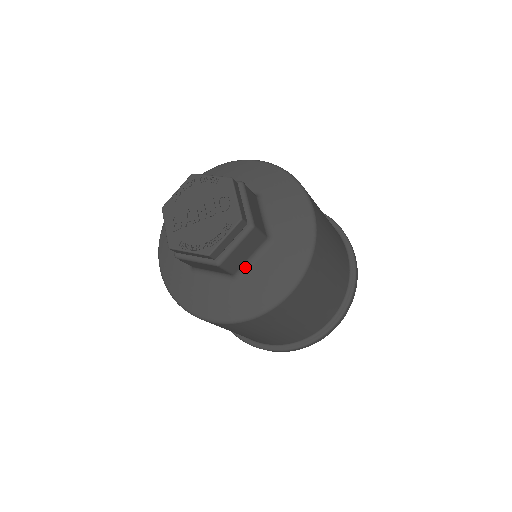
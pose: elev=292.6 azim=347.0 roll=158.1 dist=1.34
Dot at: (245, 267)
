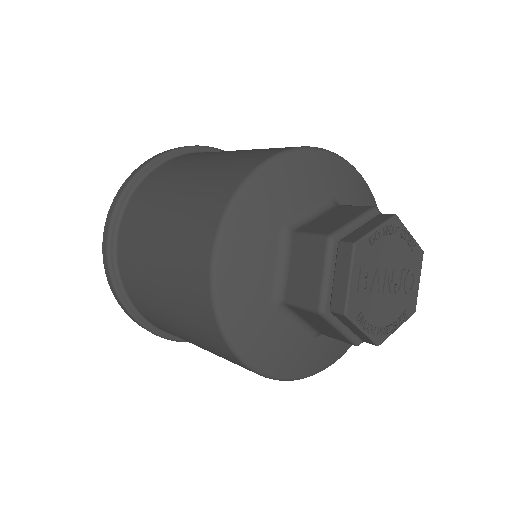
Dot at: occluded
